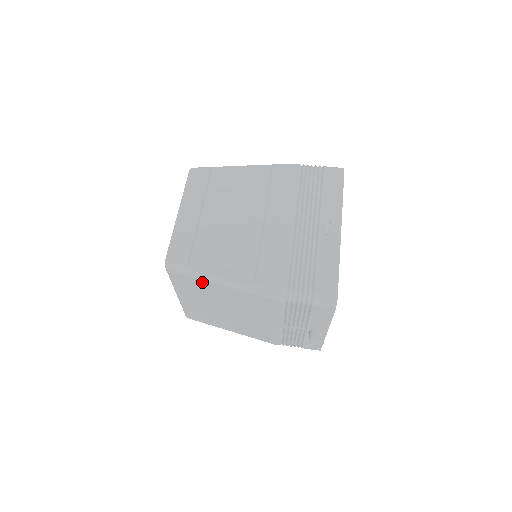
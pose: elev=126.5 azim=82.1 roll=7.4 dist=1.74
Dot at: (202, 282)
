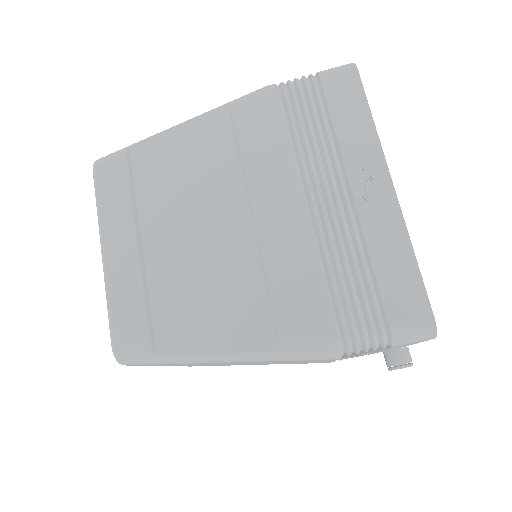
Dot at: (189, 363)
